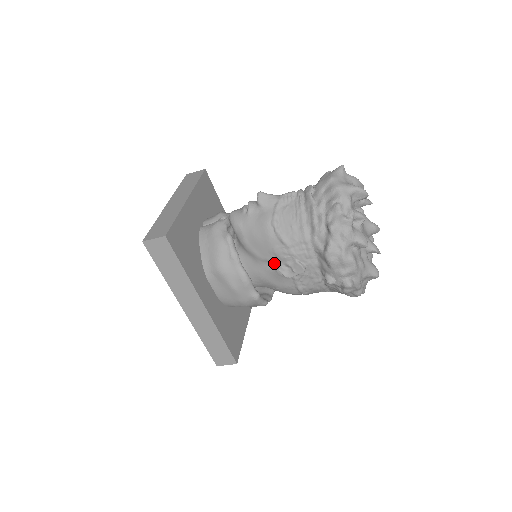
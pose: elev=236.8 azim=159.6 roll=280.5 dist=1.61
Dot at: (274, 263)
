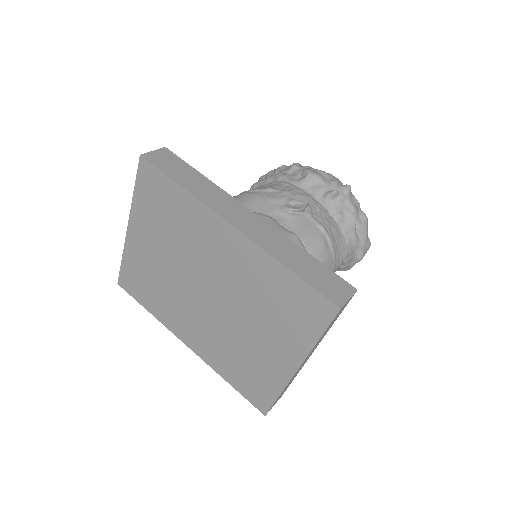
Dot at: (279, 210)
